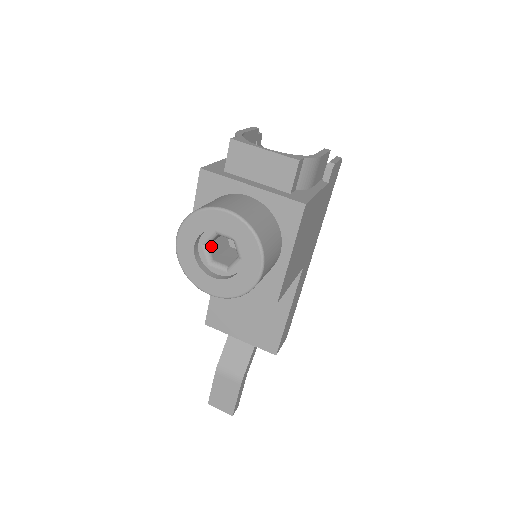
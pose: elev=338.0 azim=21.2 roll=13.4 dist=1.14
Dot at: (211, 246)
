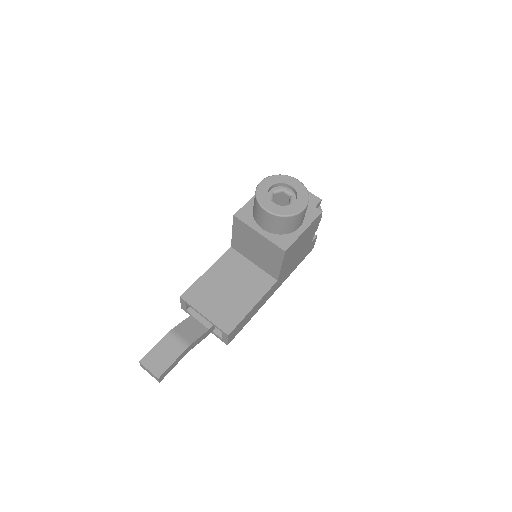
Dot at: (273, 197)
